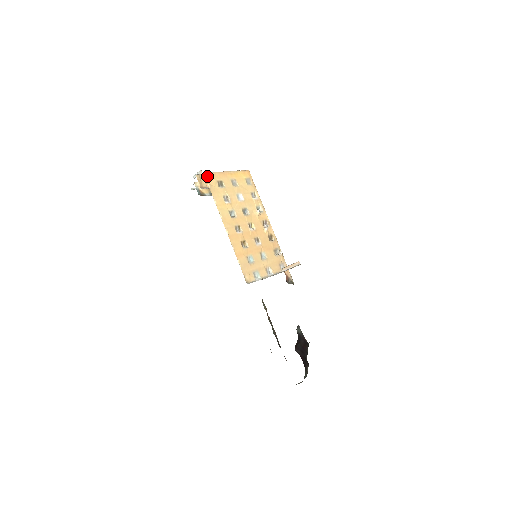
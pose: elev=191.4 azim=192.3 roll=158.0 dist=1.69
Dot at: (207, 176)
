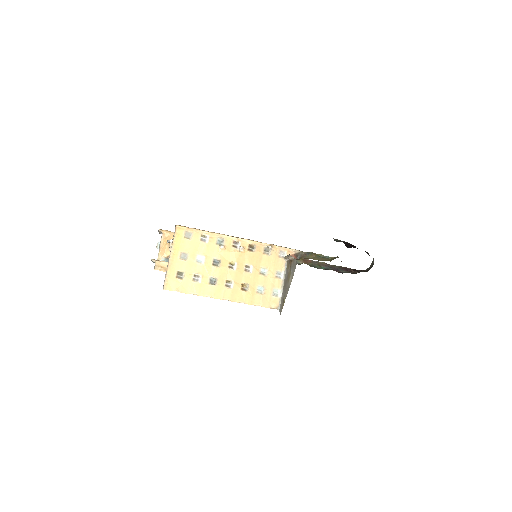
Dot at: (167, 287)
